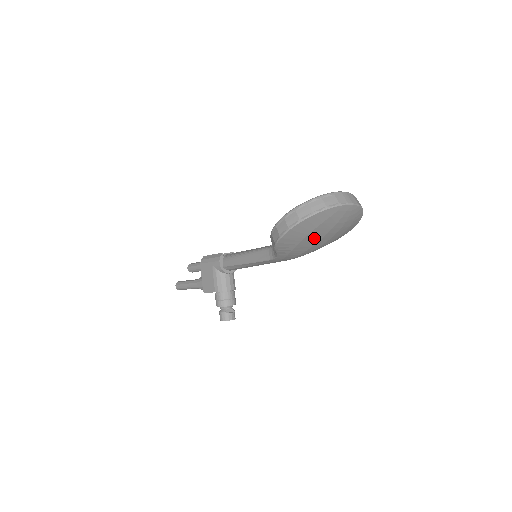
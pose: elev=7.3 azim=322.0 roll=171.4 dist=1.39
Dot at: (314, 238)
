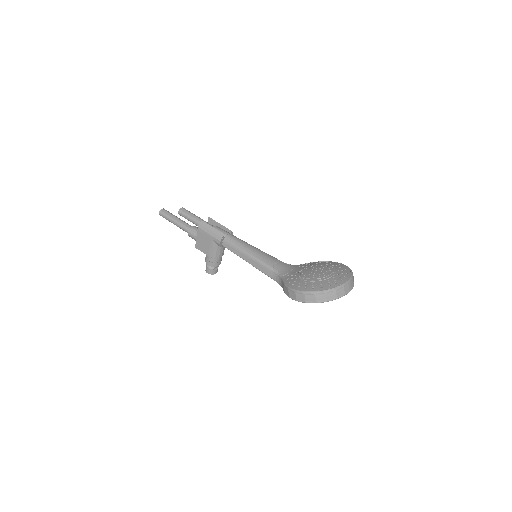
Dot at: occluded
